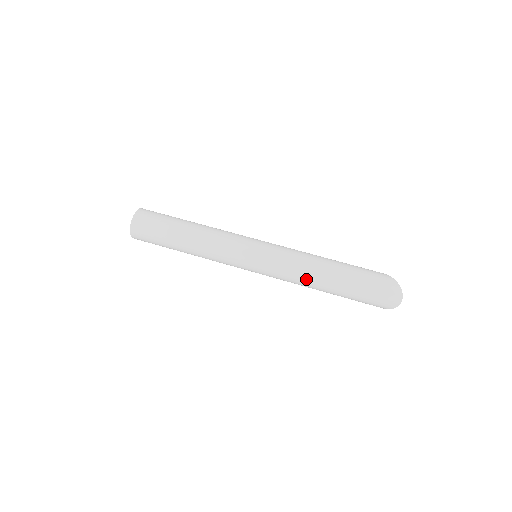
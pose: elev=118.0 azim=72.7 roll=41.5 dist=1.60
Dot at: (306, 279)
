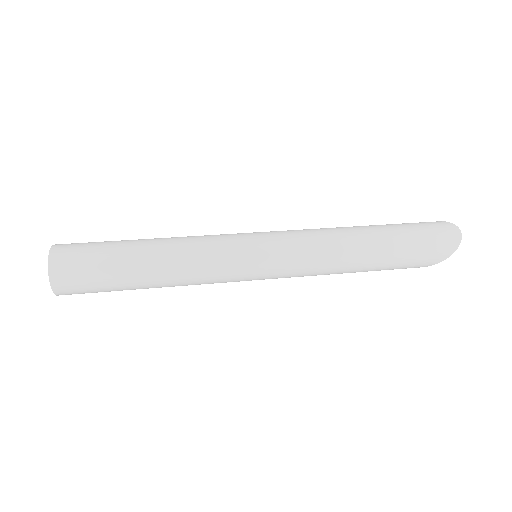
Dot at: (340, 246)
